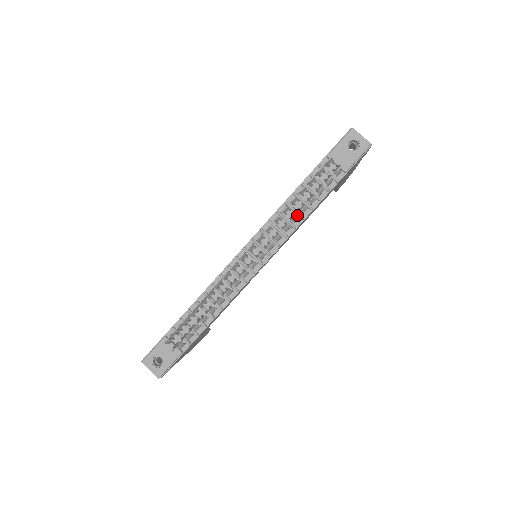
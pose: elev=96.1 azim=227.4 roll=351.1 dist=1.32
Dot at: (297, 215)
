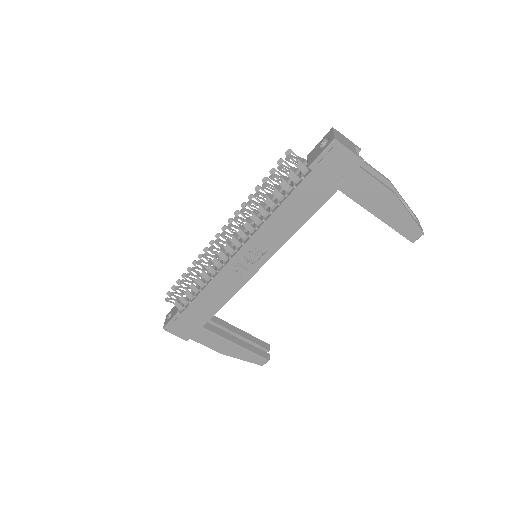
Dot at: occluded
